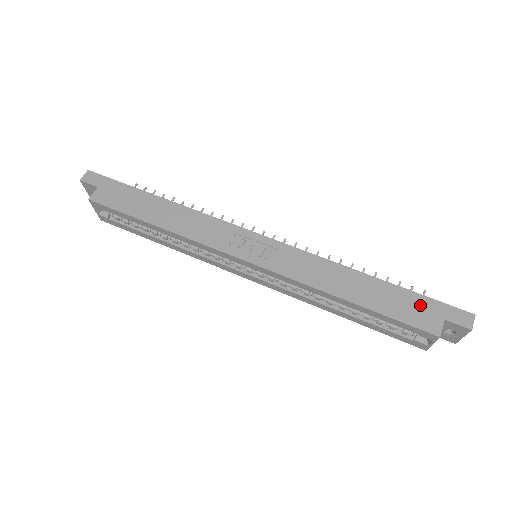
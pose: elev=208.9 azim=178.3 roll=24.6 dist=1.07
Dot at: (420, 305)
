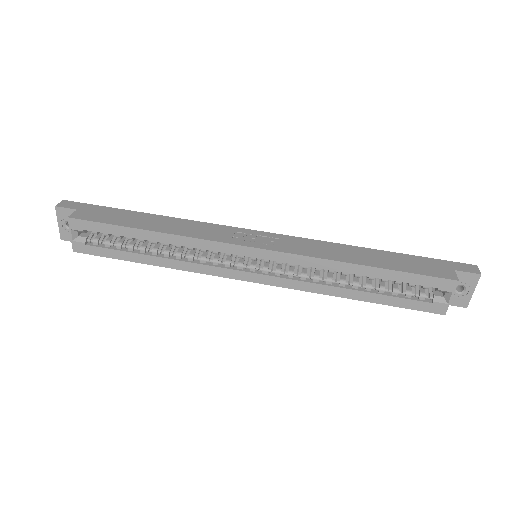
Dot at: (428, 263)
